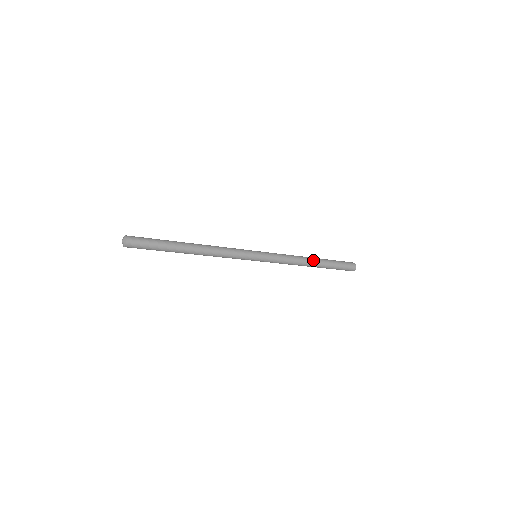
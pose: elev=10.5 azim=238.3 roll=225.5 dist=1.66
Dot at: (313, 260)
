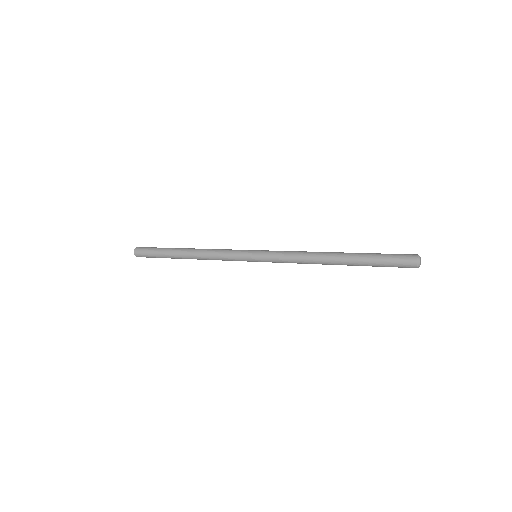
Dot at: (333, 254)
